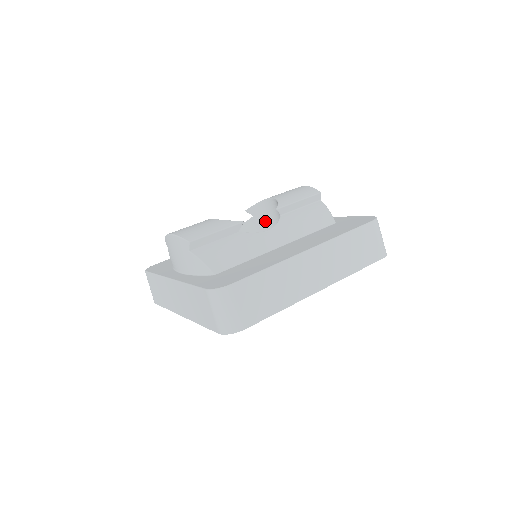
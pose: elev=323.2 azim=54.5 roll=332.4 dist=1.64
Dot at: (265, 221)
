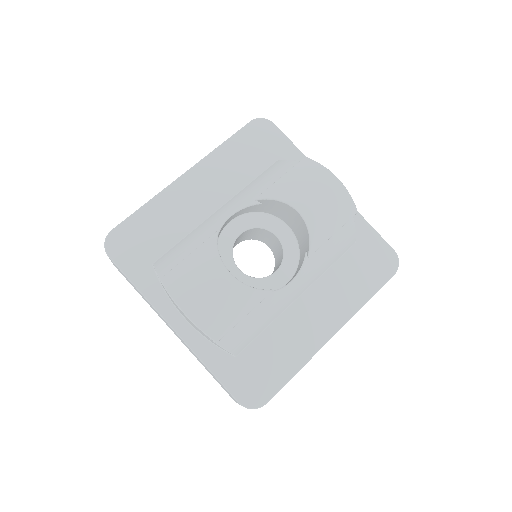
Dot at: (275, 210)
